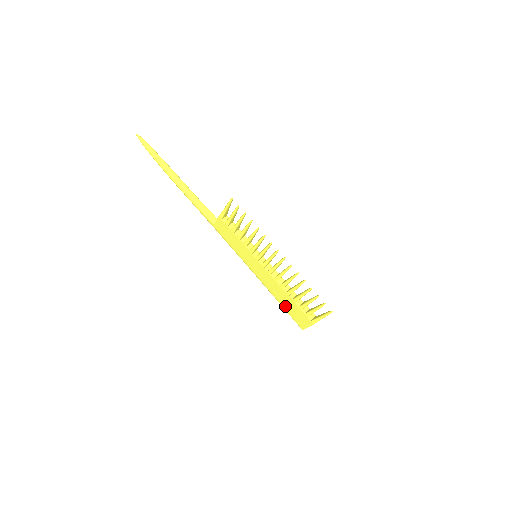
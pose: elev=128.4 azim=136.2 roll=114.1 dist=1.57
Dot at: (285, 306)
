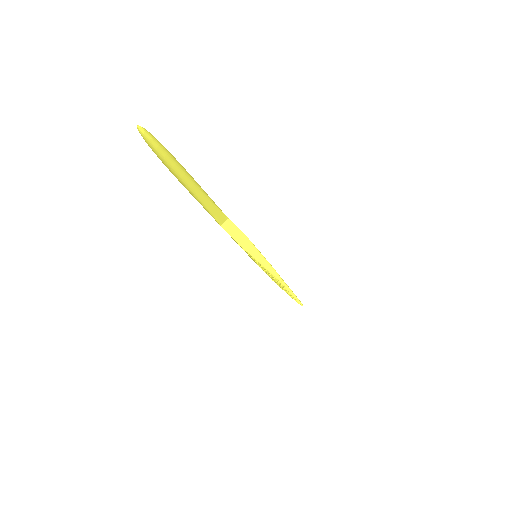
Dot at: occluded
